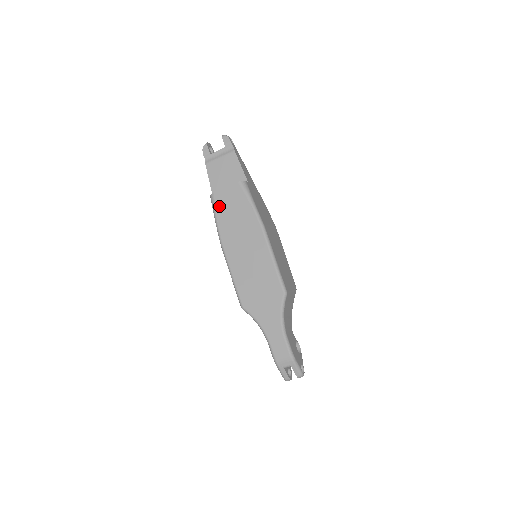
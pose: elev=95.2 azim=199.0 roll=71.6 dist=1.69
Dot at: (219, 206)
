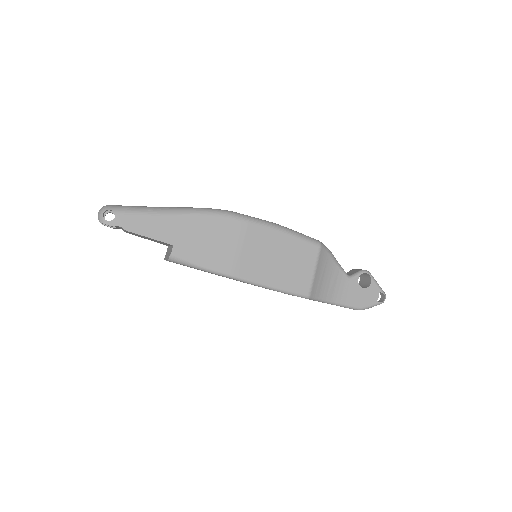
Dot at: occluded
